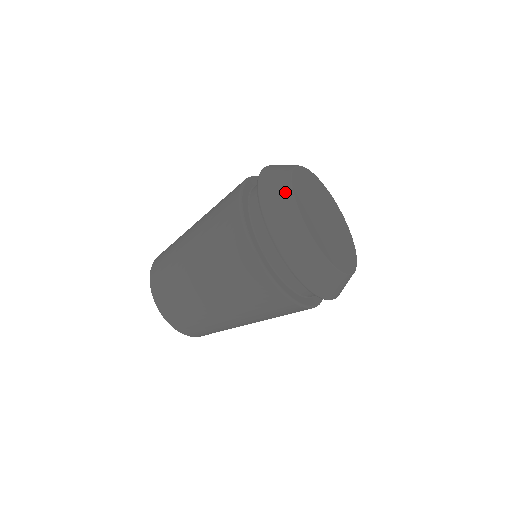
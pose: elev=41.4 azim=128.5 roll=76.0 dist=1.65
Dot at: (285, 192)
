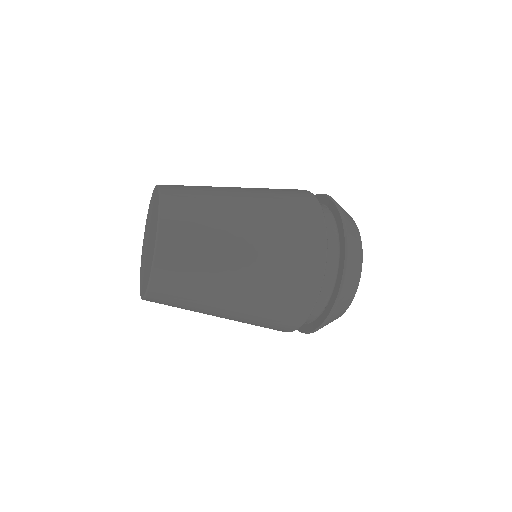
Dot at: (354, 222)
